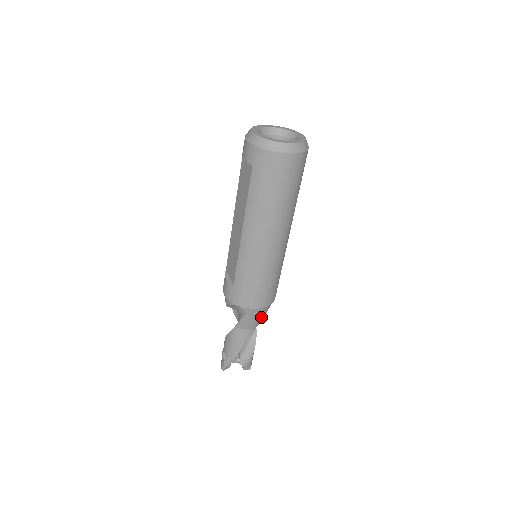
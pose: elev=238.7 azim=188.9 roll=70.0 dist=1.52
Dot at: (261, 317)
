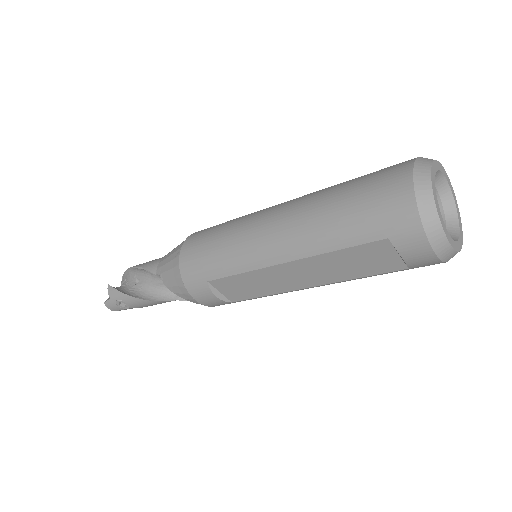
Dot at: occluded
